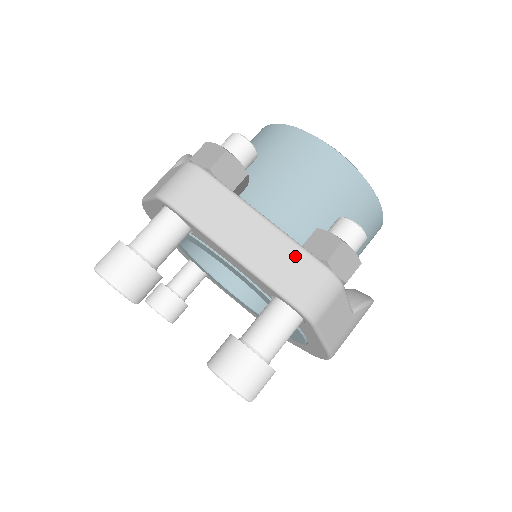
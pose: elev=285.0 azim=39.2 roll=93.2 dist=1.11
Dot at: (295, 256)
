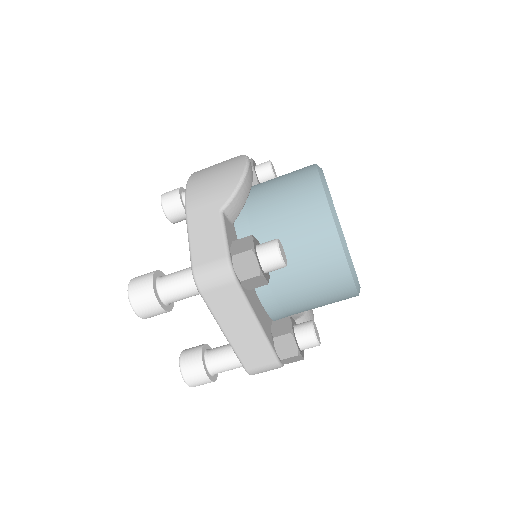
Dot at: (263, 351)
